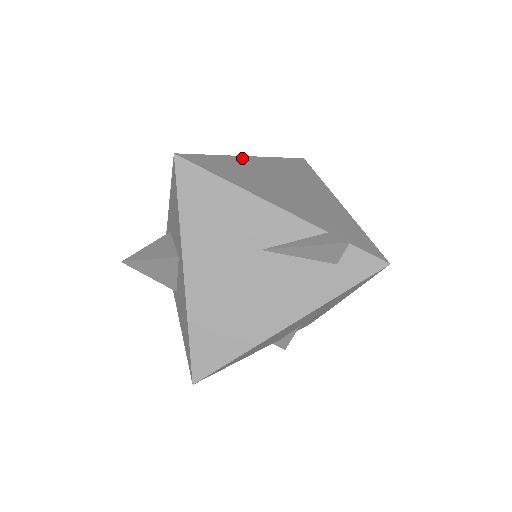
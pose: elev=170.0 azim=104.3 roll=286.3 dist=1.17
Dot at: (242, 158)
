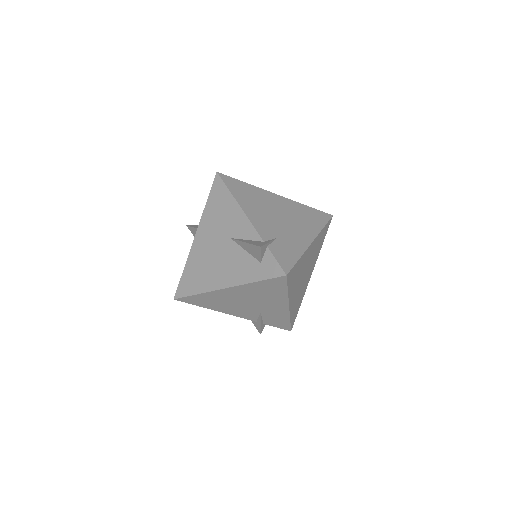
Dot at: (267, 192)
